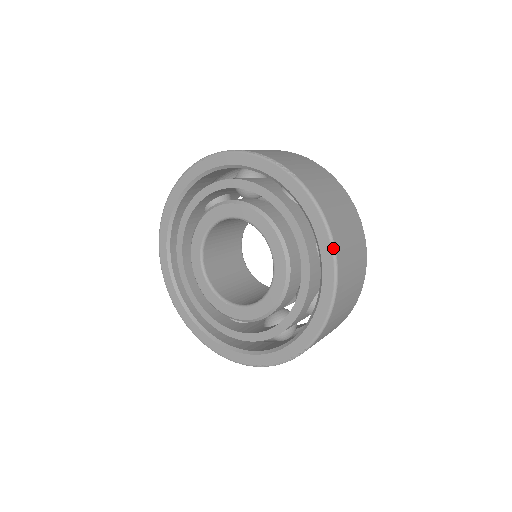
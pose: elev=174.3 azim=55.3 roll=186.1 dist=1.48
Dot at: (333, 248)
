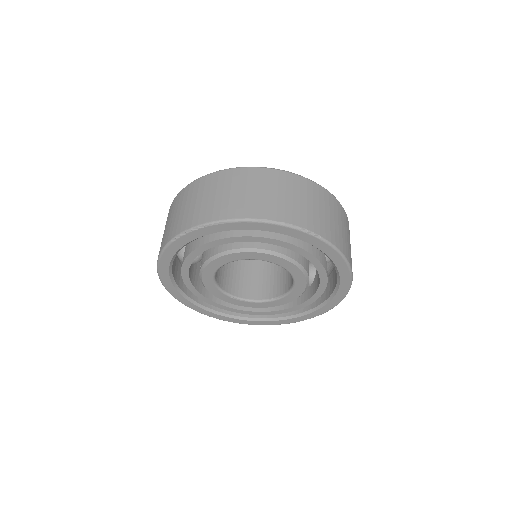
Dot at: (351, 273)
